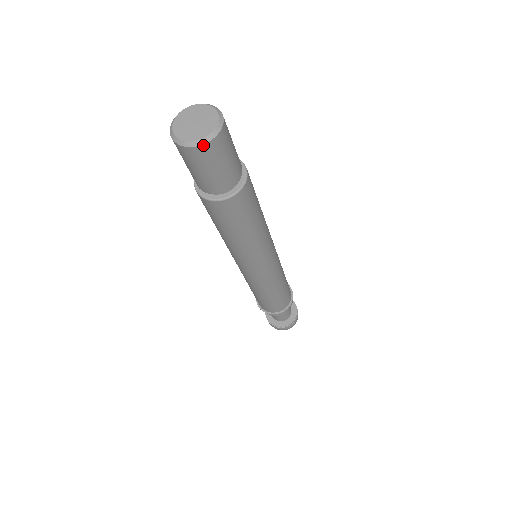
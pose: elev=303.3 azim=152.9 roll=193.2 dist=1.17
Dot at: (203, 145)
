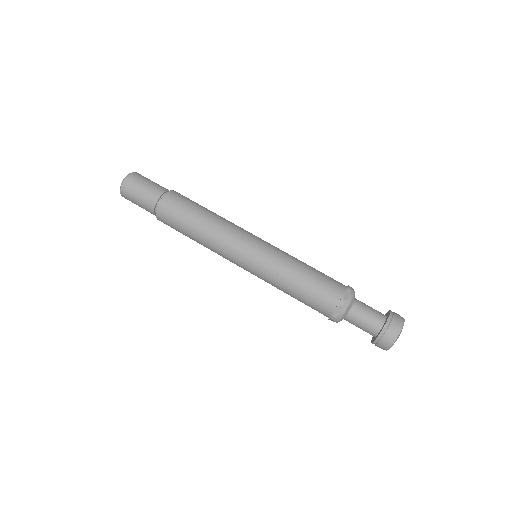
Dot at: (121, 189)
